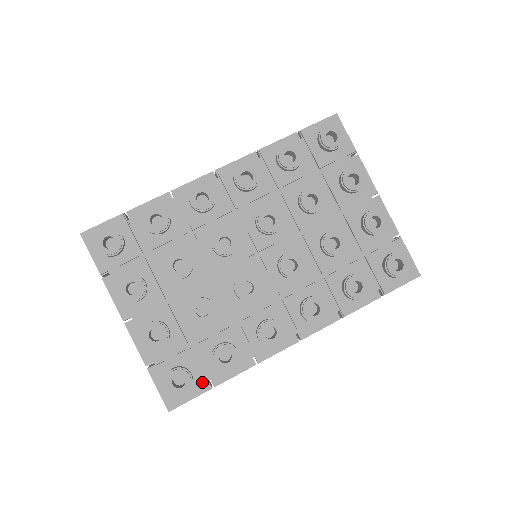
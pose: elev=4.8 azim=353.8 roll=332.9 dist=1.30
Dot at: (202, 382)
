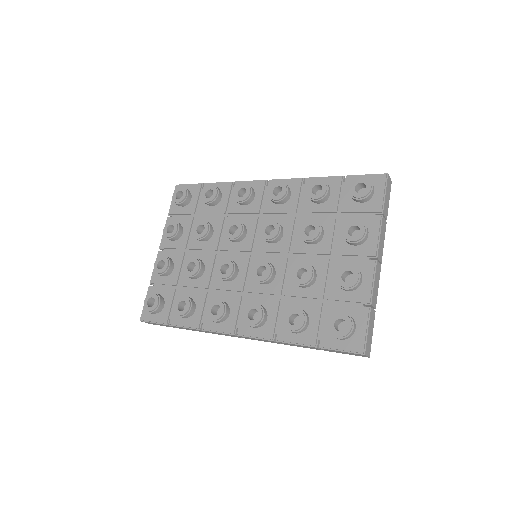
Dot at: (166, 316)
